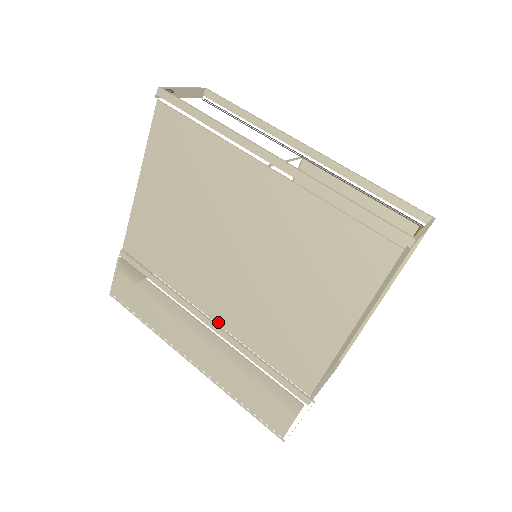
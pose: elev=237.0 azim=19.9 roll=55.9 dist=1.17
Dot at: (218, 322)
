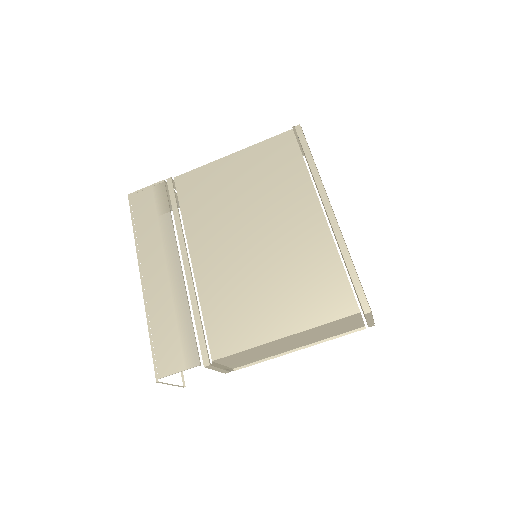
Dot at: (195, 269)
